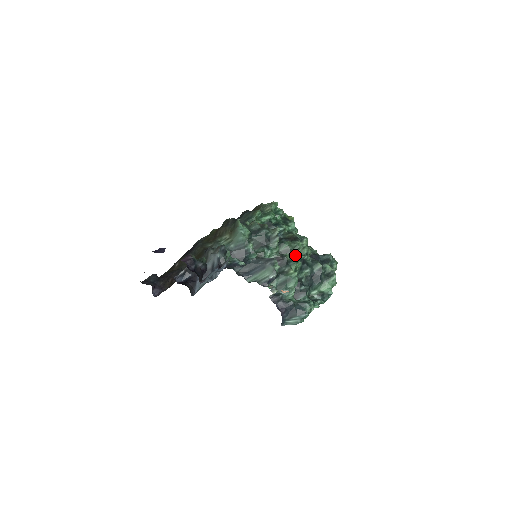
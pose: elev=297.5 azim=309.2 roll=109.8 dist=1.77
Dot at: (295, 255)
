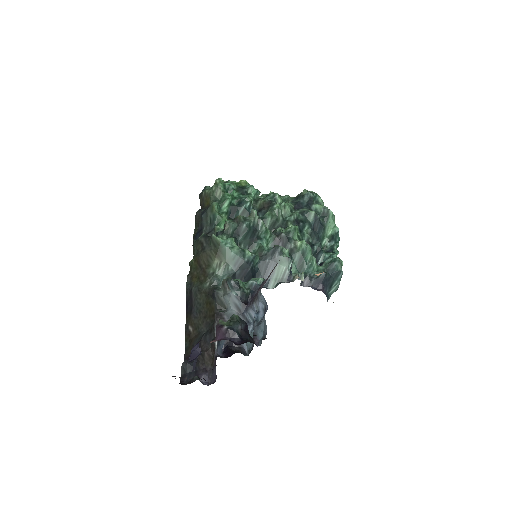
Dot at: (284, 222)
